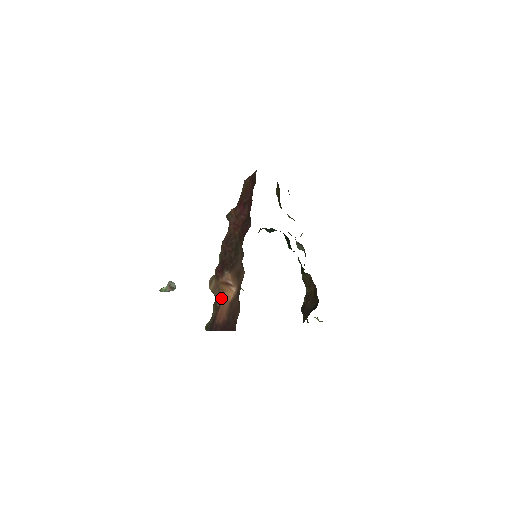
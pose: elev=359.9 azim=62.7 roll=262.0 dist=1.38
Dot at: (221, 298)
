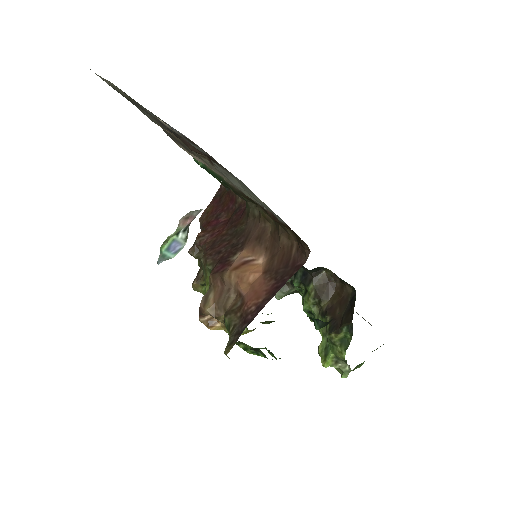
Dot at: (241, 287)
